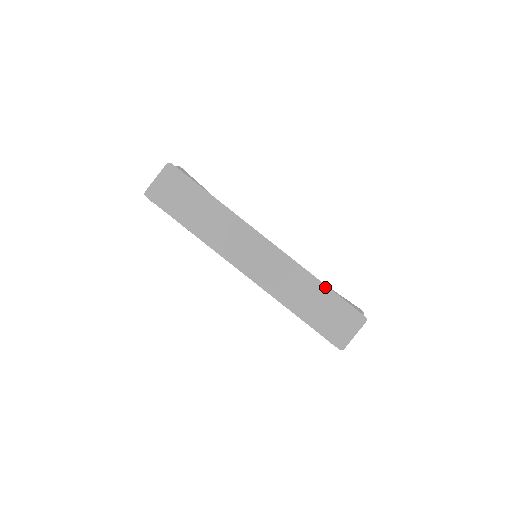
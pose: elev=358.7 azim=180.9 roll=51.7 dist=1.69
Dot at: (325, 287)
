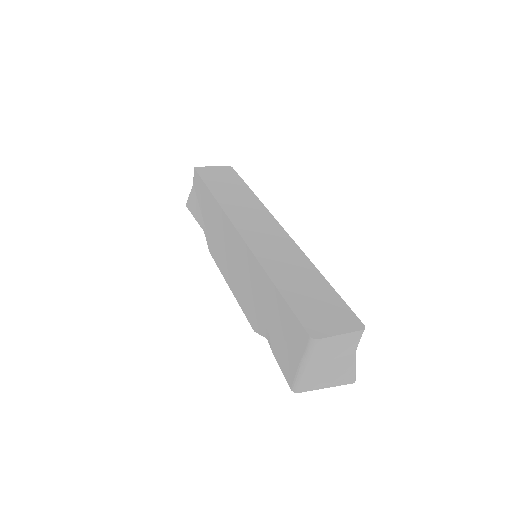
Dot at: (324, 279)
